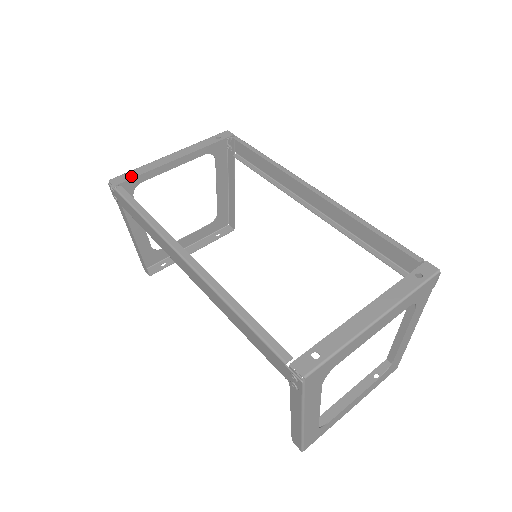
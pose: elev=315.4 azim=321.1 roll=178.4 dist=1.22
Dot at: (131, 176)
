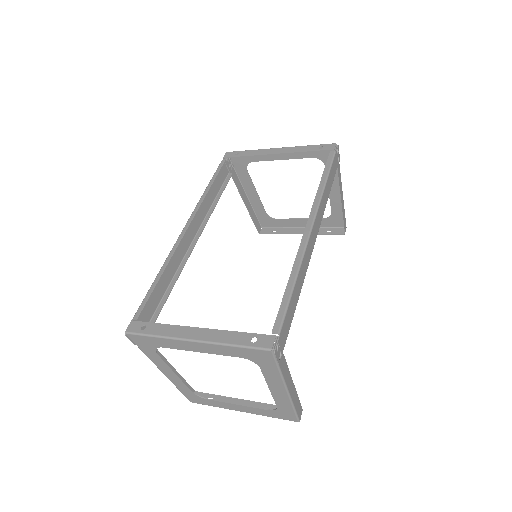
Dot at: (238, 155)
